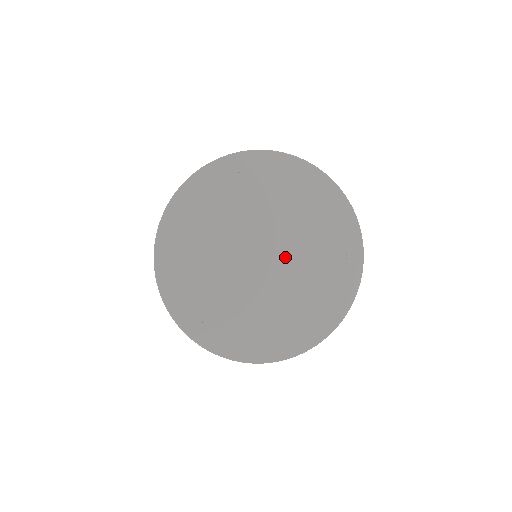
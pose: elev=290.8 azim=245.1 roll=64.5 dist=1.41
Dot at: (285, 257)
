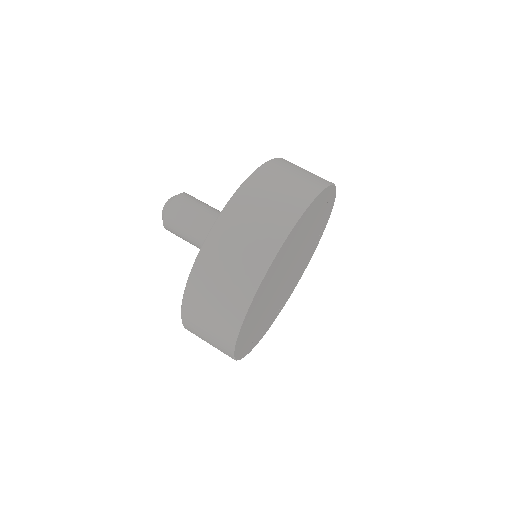
Dot at: (298, 261)
